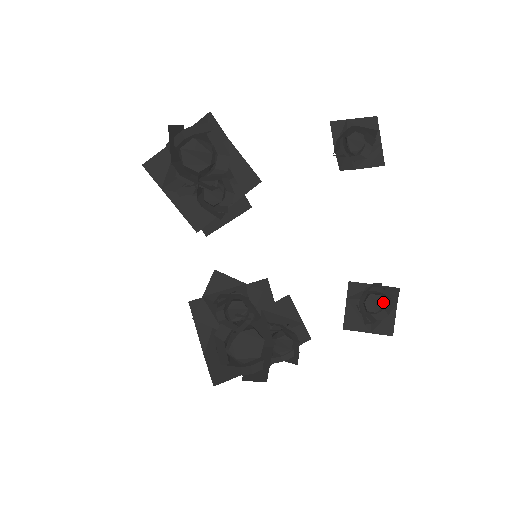
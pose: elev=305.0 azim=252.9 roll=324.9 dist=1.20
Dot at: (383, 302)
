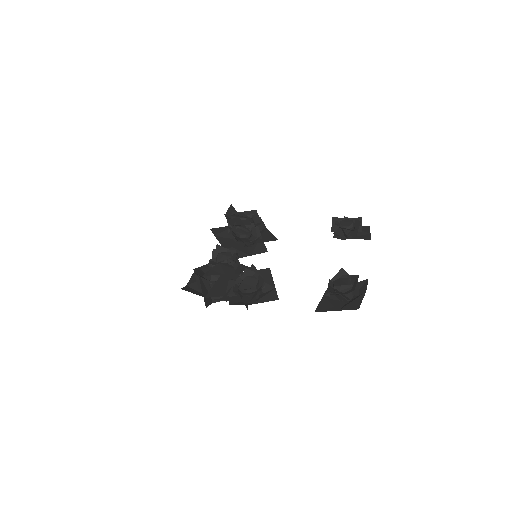
Dot at: (350, 282)
